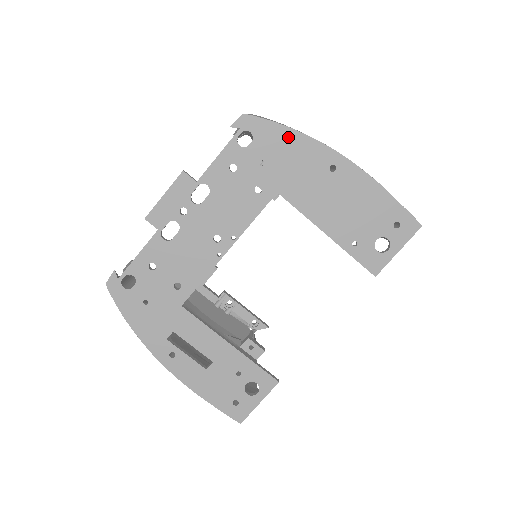
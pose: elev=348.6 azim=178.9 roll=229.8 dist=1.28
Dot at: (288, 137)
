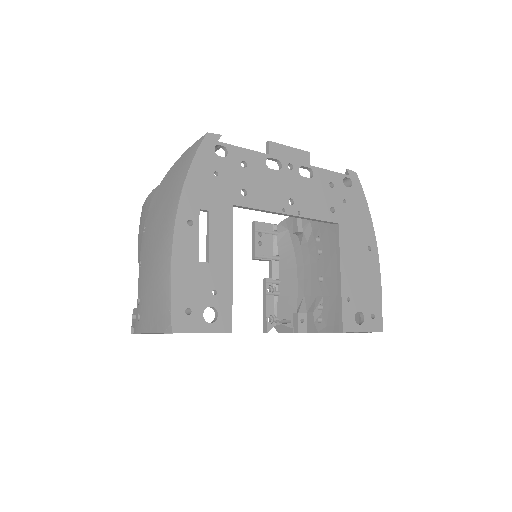
Dot at: (364, 208)
